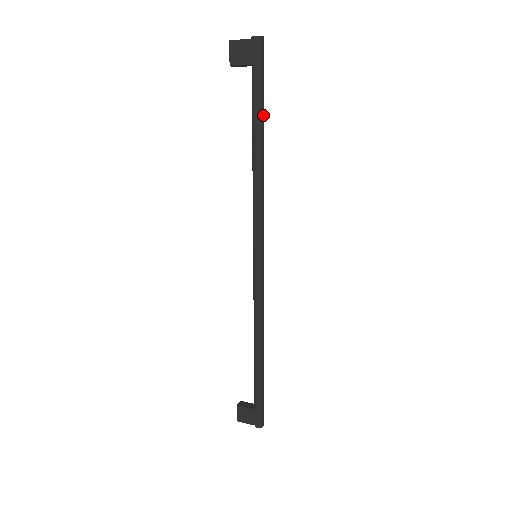
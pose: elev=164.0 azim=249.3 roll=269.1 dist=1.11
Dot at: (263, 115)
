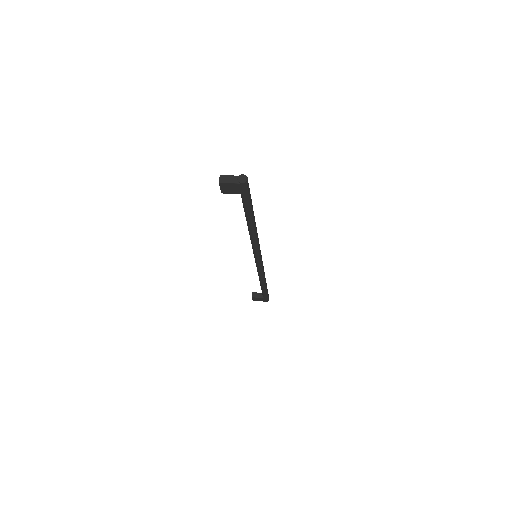
Dot at: occluded
